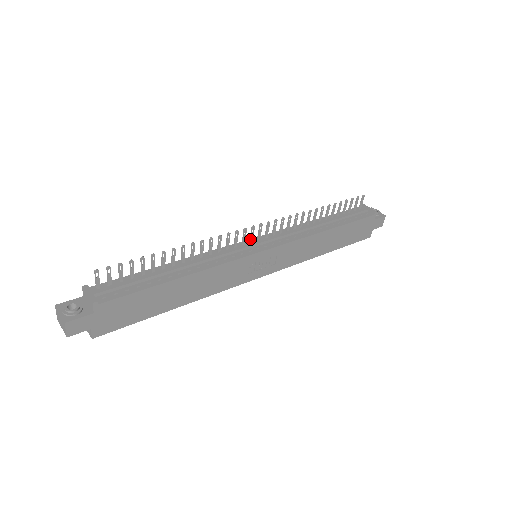
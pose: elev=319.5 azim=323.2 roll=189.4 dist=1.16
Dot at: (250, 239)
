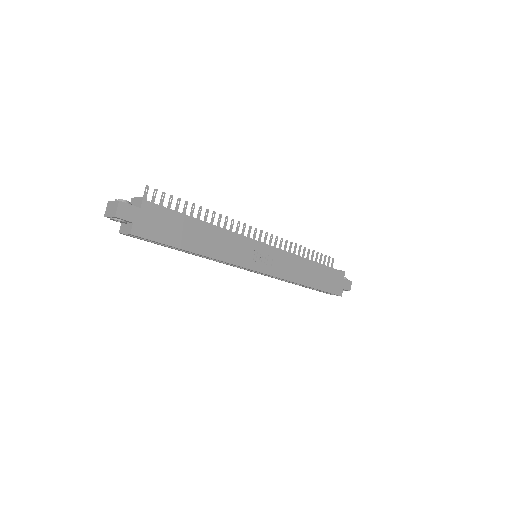
Dot at: occluded
